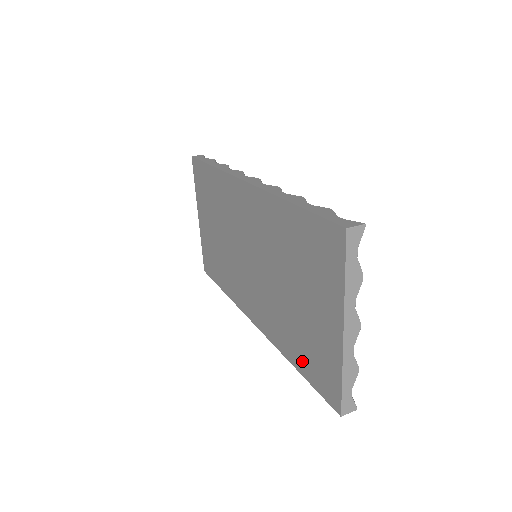
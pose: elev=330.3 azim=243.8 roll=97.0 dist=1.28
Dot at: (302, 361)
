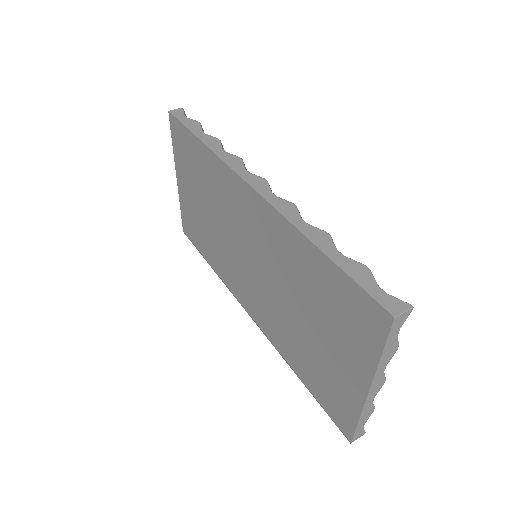
Dot at: (309, 379)
